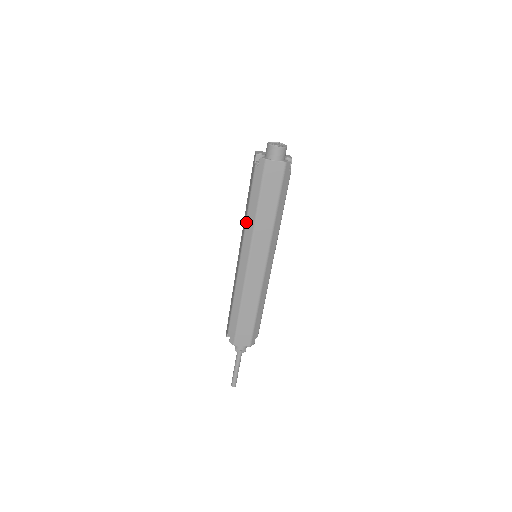
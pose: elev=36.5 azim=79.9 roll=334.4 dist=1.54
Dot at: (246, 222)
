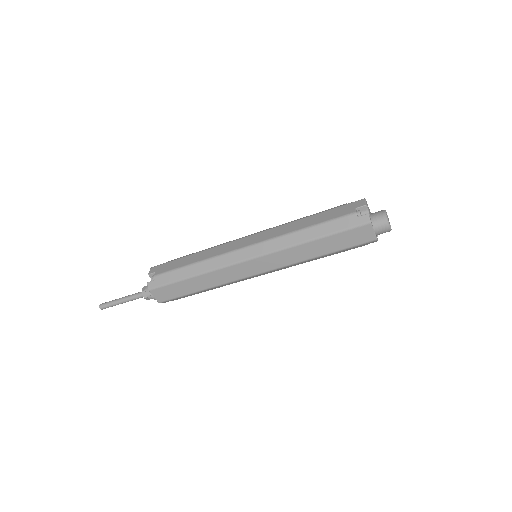
Dot at: (290, 234)
